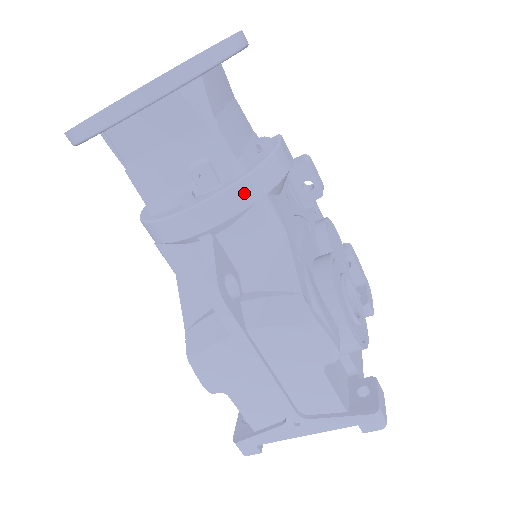
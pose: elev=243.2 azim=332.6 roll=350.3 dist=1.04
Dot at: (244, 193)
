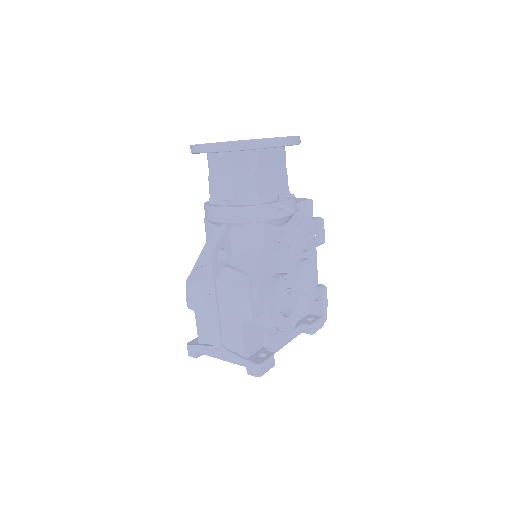
Dot at: (251, 214)
